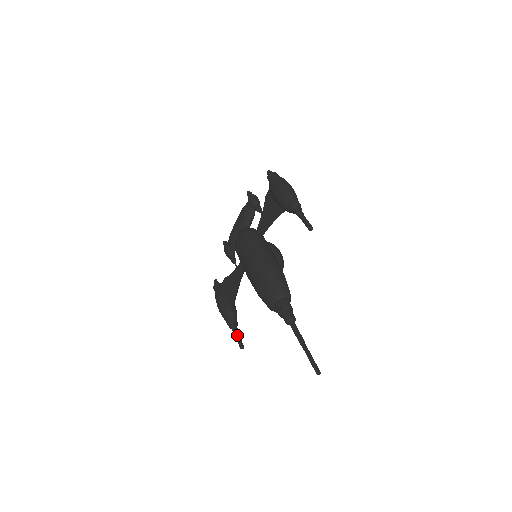
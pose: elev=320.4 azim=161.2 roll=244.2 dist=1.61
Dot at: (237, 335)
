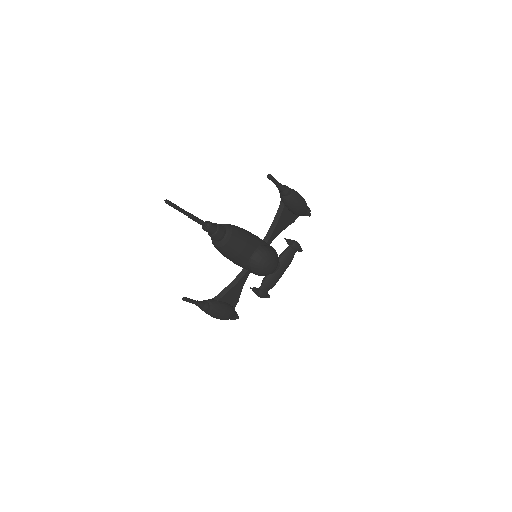
Dot at: occluded
